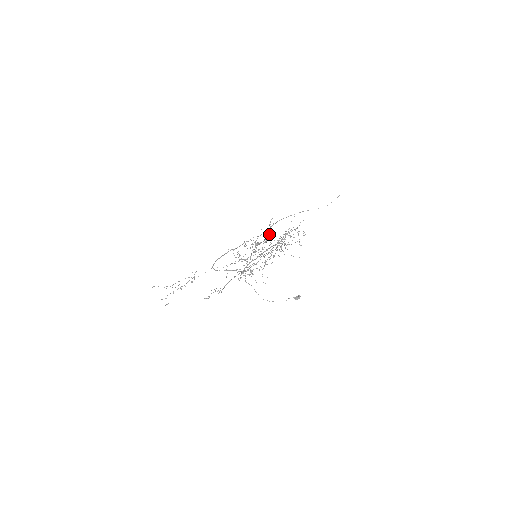
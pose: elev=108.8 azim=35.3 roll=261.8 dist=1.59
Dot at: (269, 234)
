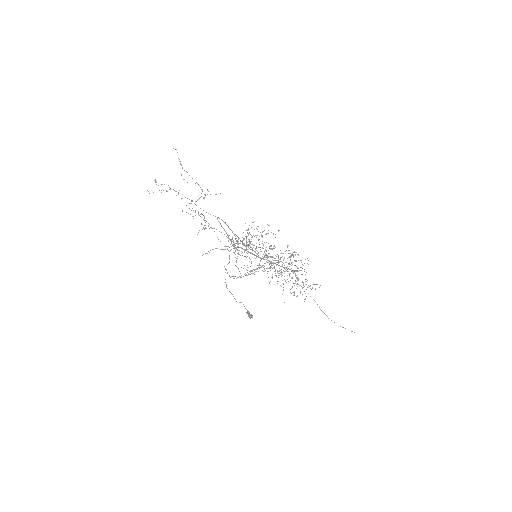
Dot at: (283, 260)
